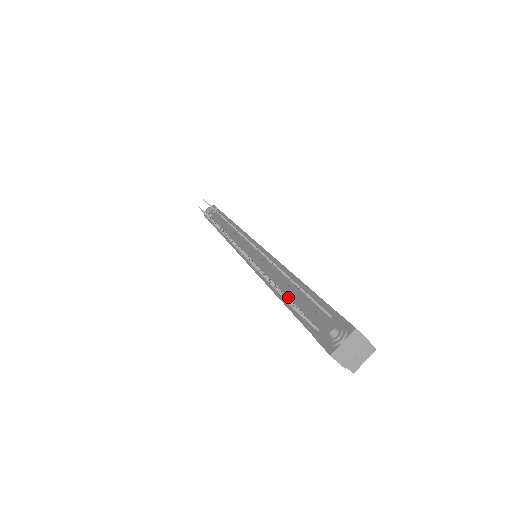
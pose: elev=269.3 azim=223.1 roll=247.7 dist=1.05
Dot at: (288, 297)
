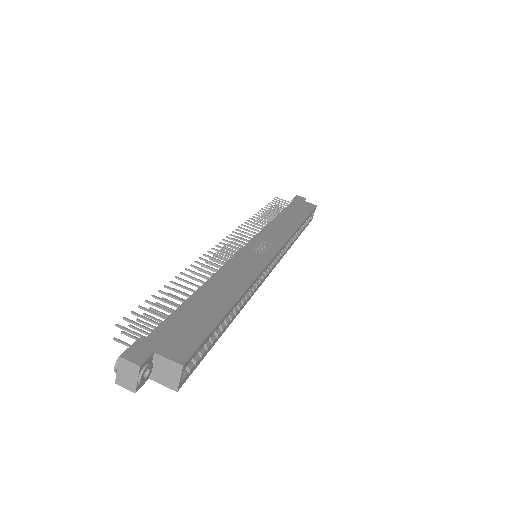
Dot at: occluded
